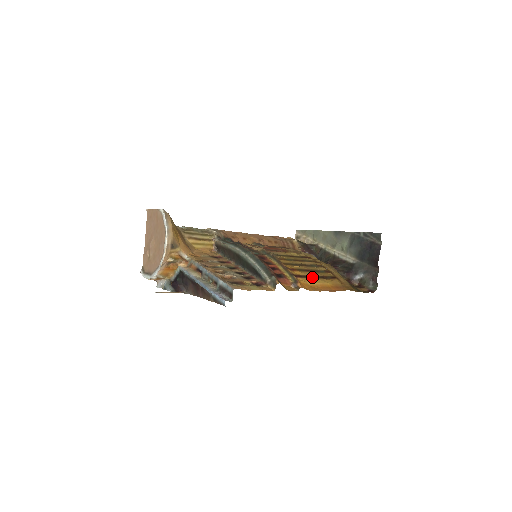
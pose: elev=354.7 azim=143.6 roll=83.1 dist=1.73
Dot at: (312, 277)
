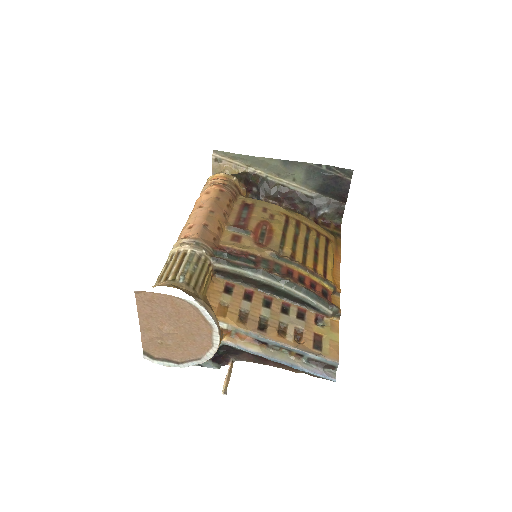
Dot at: (326, 261)
